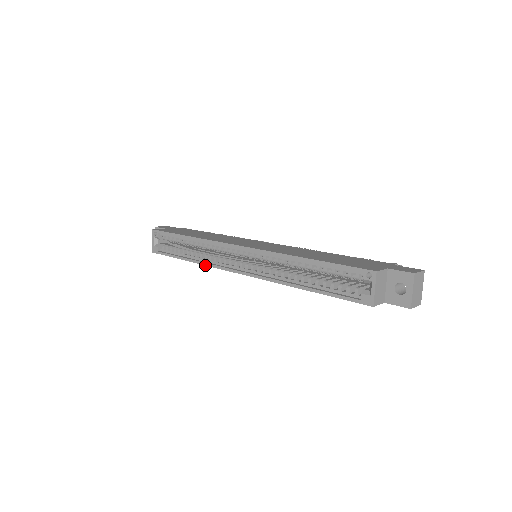
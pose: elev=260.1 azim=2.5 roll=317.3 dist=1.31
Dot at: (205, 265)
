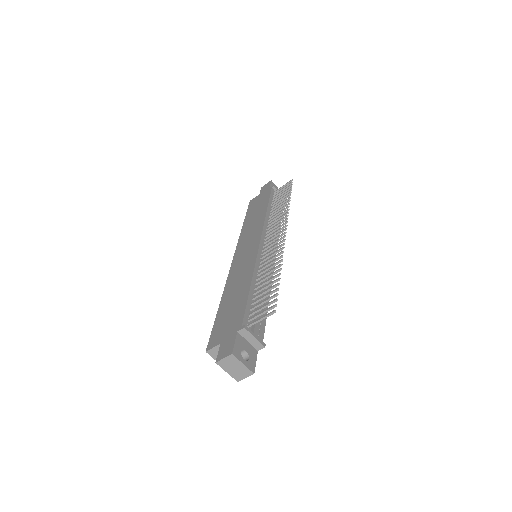
Dot at: occluded
